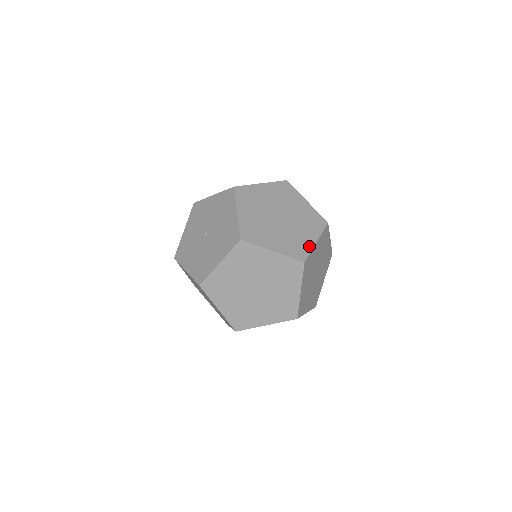
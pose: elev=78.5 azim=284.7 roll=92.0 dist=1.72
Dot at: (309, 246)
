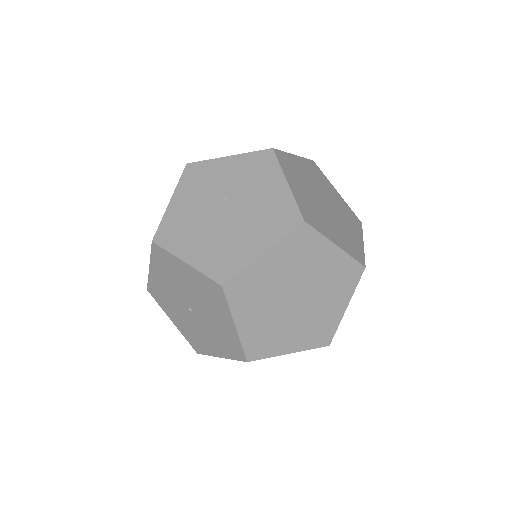
Dot at: (287, 198)
